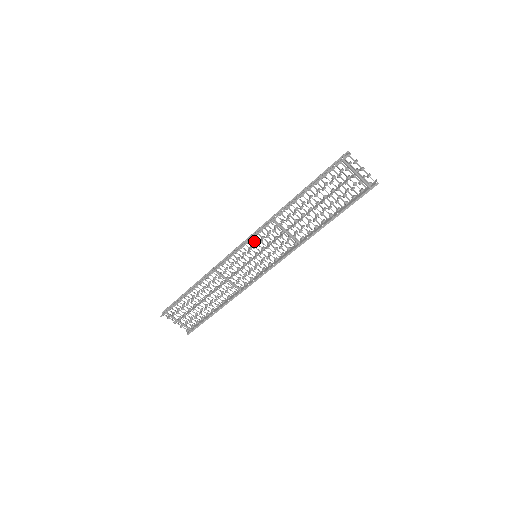
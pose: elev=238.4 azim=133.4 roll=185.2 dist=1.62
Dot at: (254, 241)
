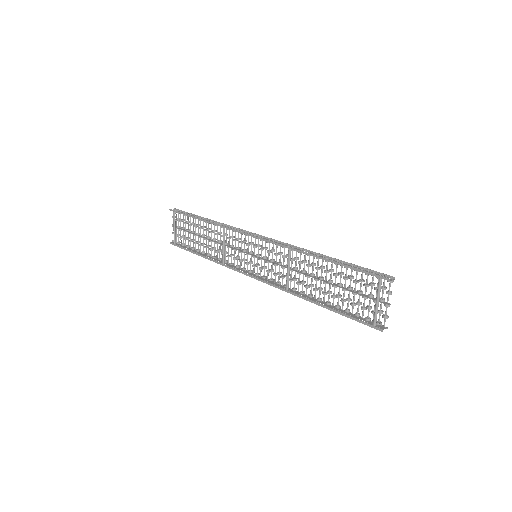
Dot at: occluded
